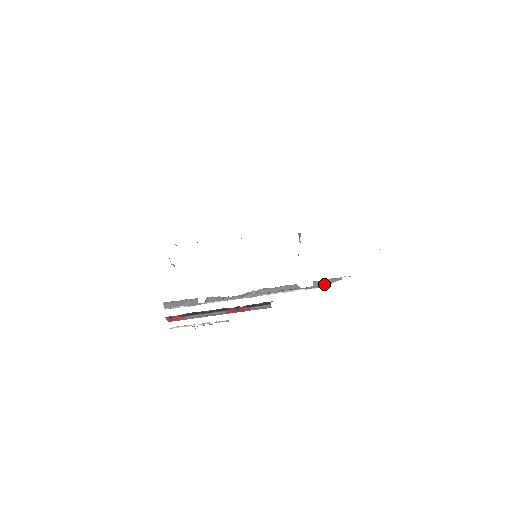
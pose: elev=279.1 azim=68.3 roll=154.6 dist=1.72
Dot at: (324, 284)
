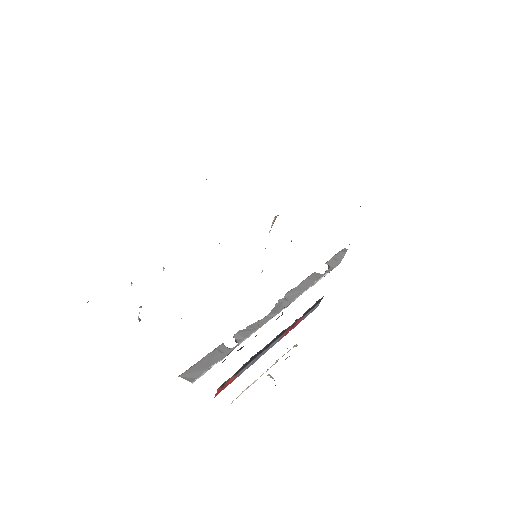
Dot at: (338, 260)
